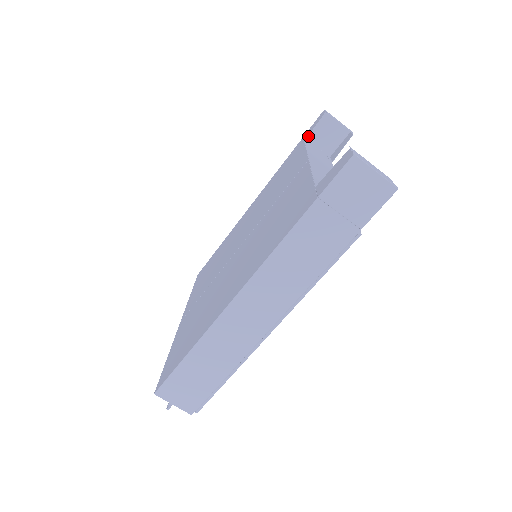
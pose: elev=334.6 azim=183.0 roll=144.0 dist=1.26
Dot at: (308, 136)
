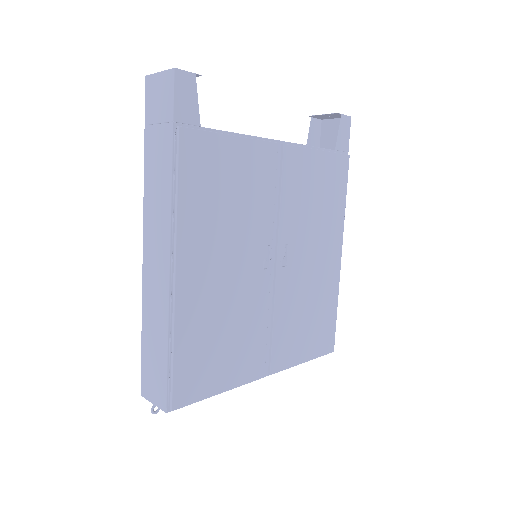
Dot at: occluded
